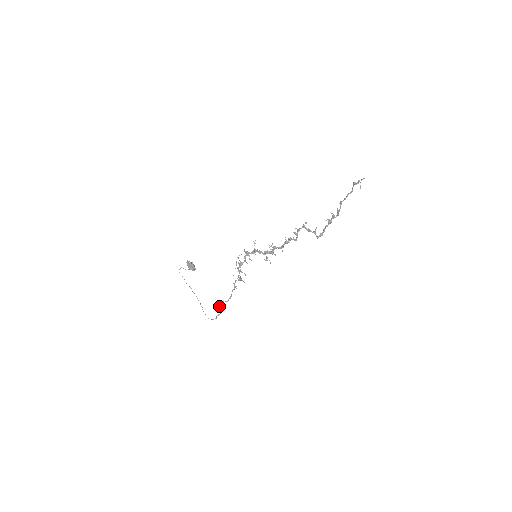
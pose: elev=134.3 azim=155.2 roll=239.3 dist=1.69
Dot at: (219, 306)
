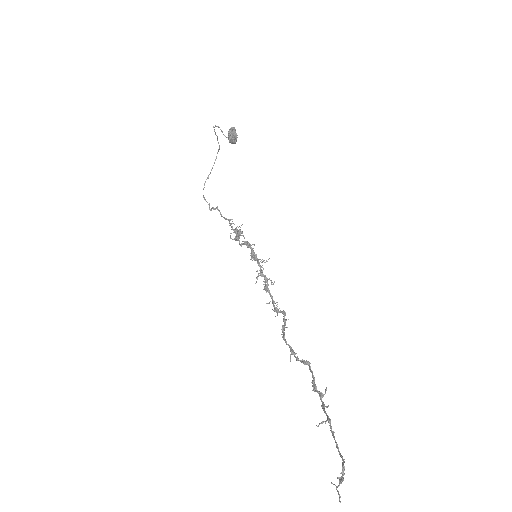
Dot at: (212, 207)
